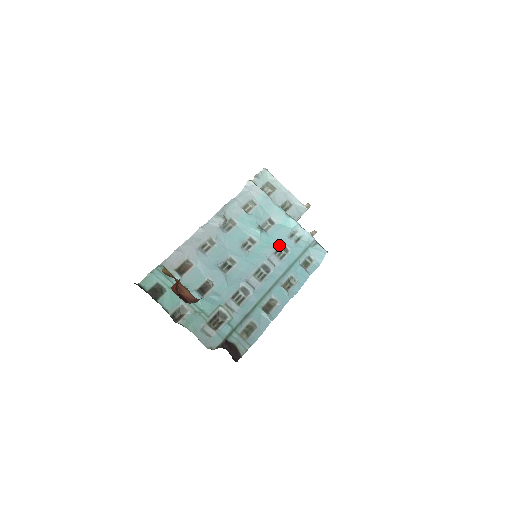
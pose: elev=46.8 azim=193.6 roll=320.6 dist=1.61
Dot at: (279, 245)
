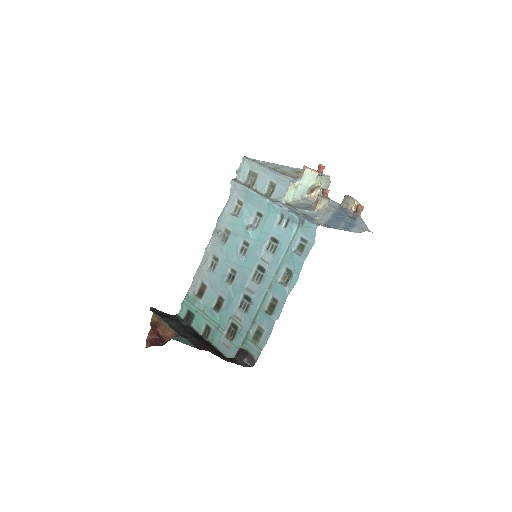
Dot at: (268, 239)
